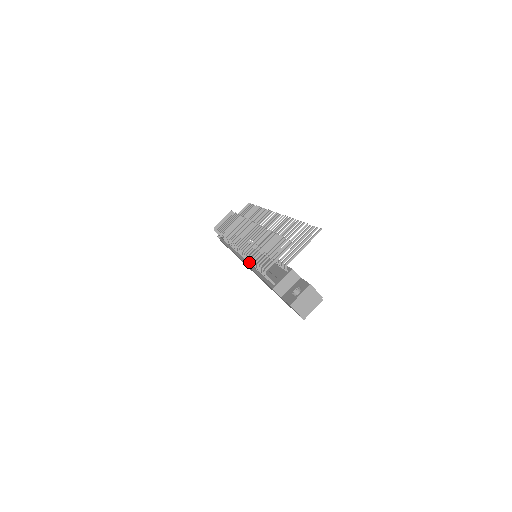
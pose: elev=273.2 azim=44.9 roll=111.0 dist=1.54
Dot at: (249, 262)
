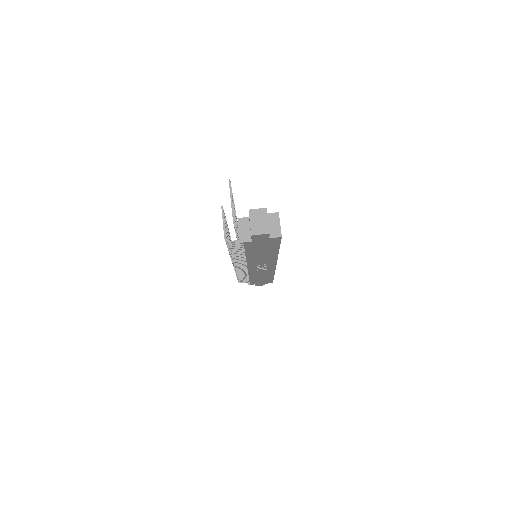
Dot at: (236, 256)
